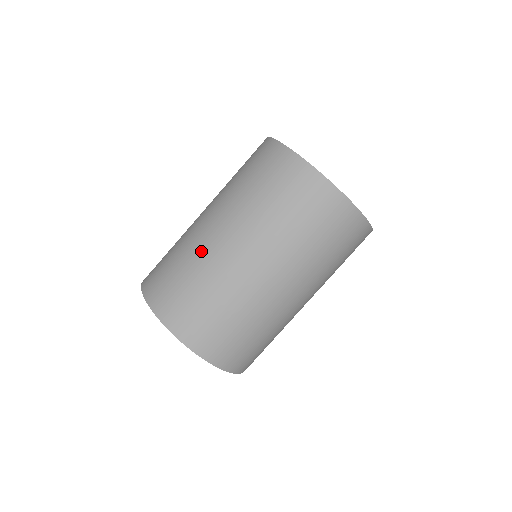
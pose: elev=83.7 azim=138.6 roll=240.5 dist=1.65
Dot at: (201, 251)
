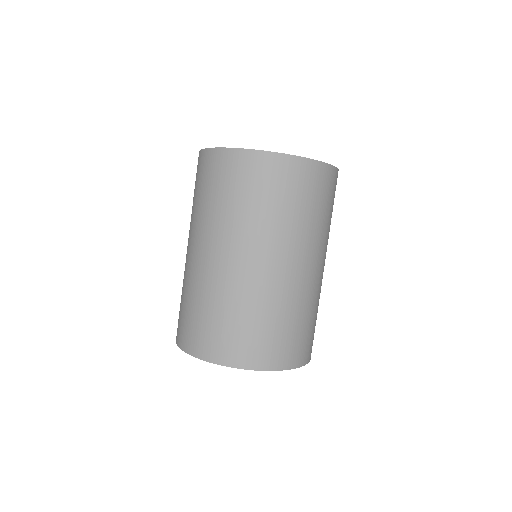
Dot at: (219, 285)
